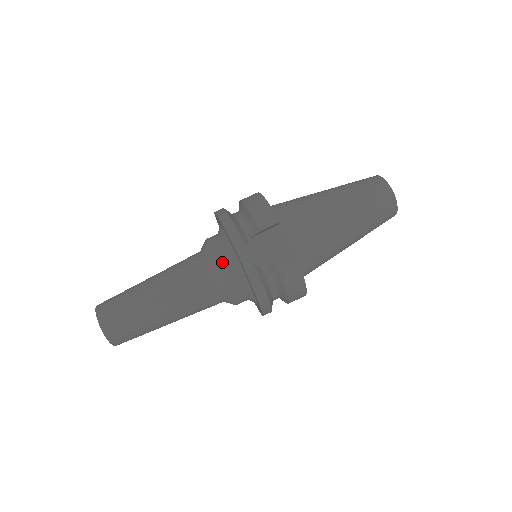
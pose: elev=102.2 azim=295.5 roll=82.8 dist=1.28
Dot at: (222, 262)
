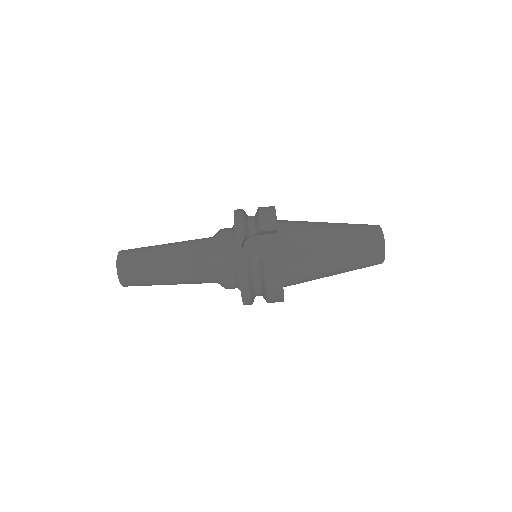
Dot at: (224, 247)
